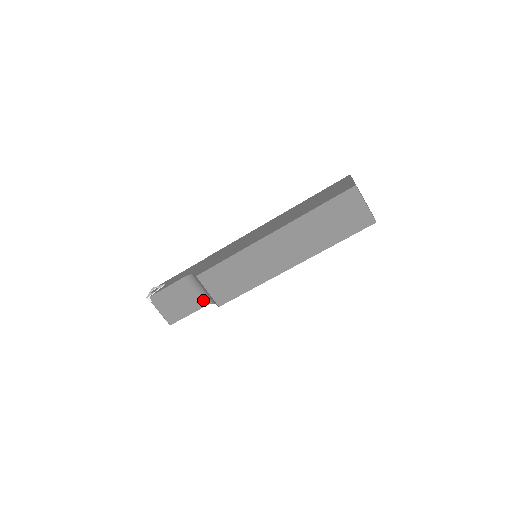
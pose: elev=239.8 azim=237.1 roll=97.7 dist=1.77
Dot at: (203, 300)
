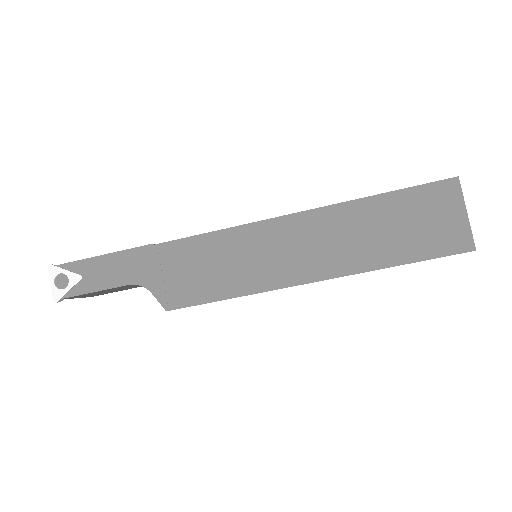
Dot at: occluded
